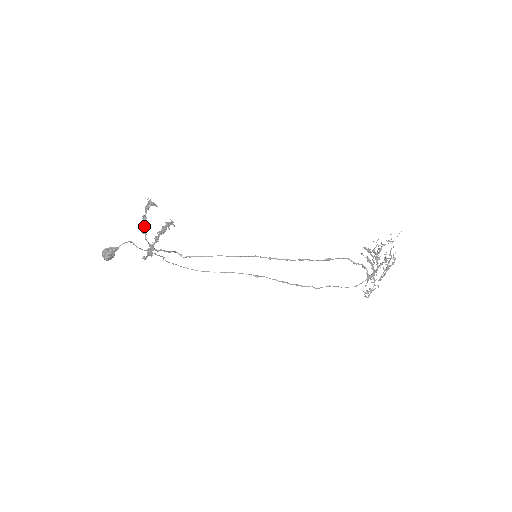
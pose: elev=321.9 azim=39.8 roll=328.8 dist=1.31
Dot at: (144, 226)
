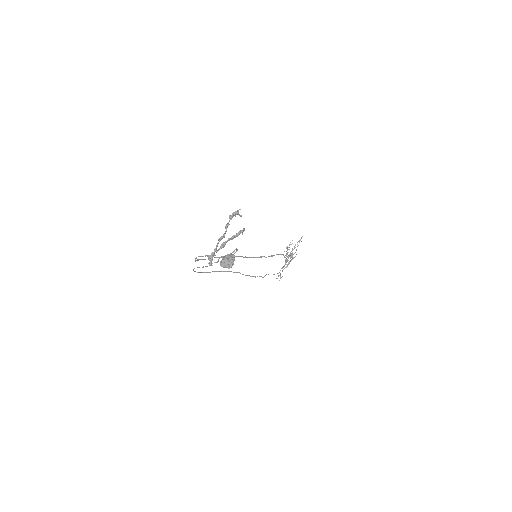
Dot at: (224, 233)
